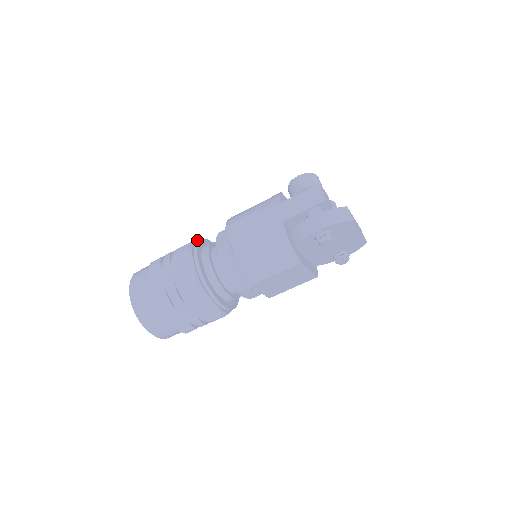
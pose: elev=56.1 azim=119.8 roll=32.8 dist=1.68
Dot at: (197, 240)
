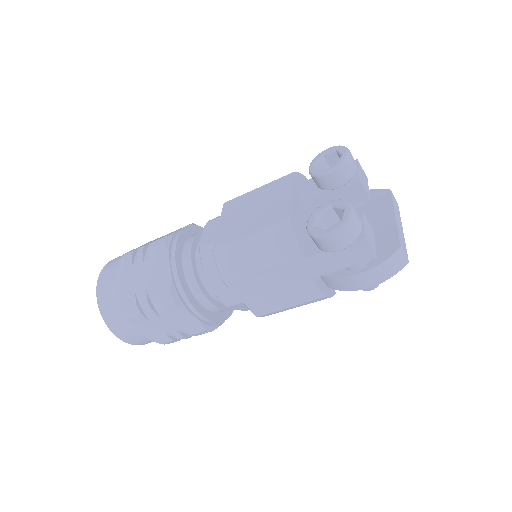
Dot at: (171, 269)
